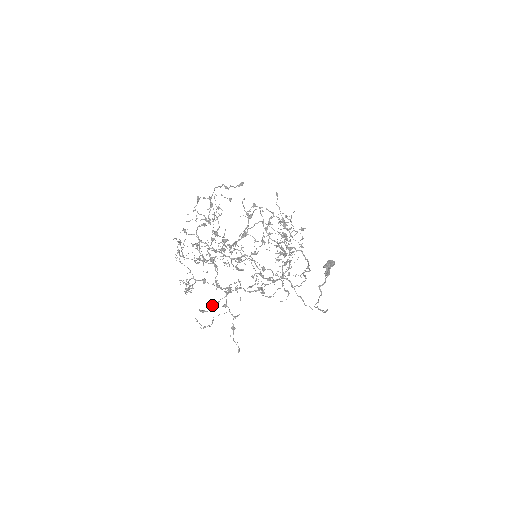
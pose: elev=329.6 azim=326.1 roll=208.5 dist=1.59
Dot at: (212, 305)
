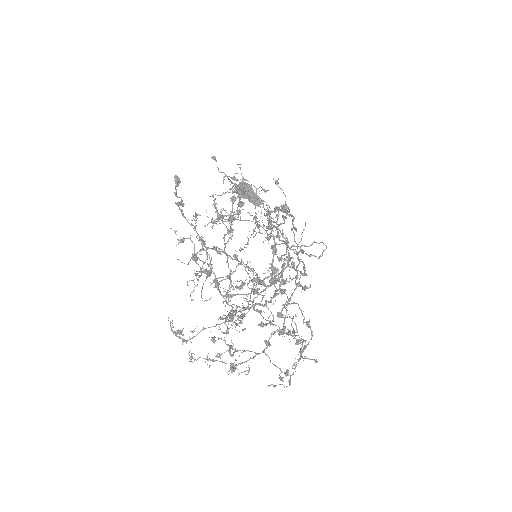
Dot at: occluded
